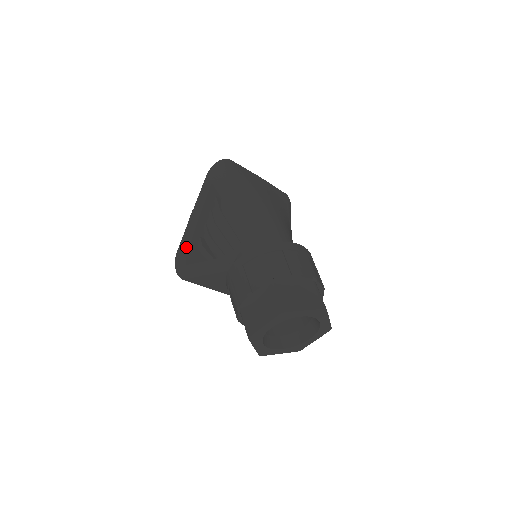
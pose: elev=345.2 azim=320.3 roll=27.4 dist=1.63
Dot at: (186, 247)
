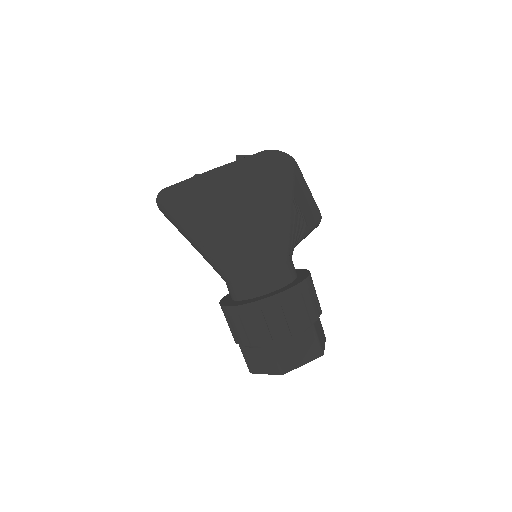
Dot at: occluded
